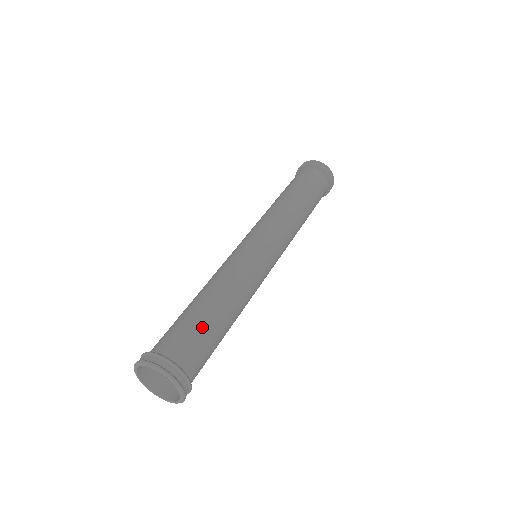
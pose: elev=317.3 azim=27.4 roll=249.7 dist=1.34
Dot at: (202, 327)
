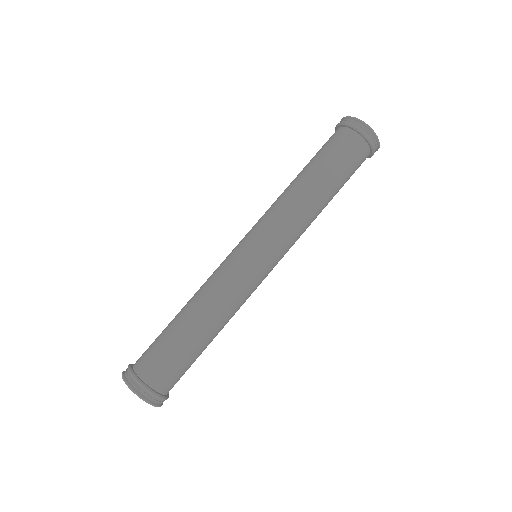
Dot at: (174, 348)
